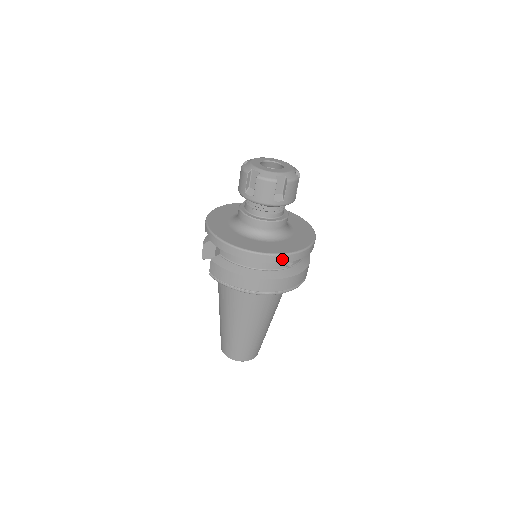
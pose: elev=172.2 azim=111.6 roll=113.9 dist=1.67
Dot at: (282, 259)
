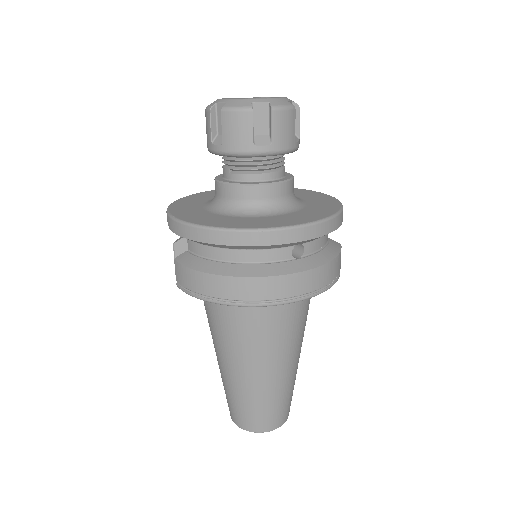
Dot at: (276, 238)
